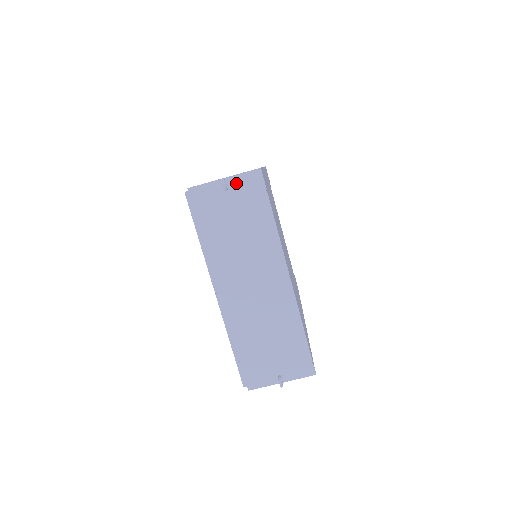
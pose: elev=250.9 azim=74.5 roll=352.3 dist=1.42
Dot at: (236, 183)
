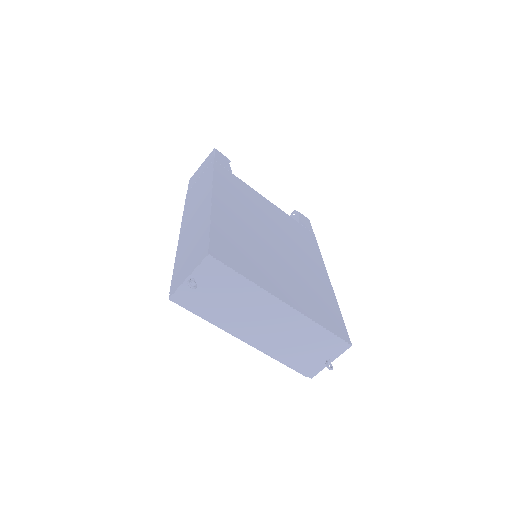
Dot at: (199, 274)
